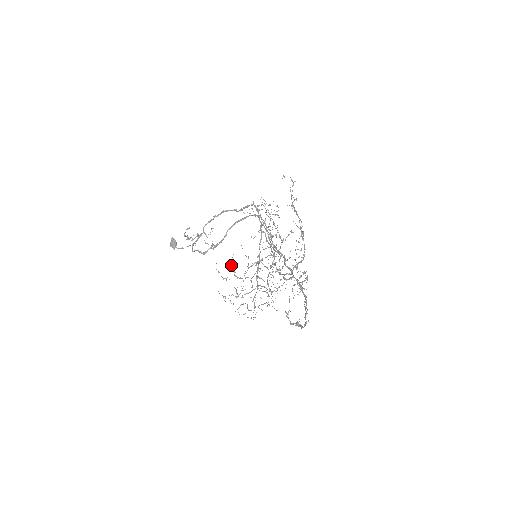
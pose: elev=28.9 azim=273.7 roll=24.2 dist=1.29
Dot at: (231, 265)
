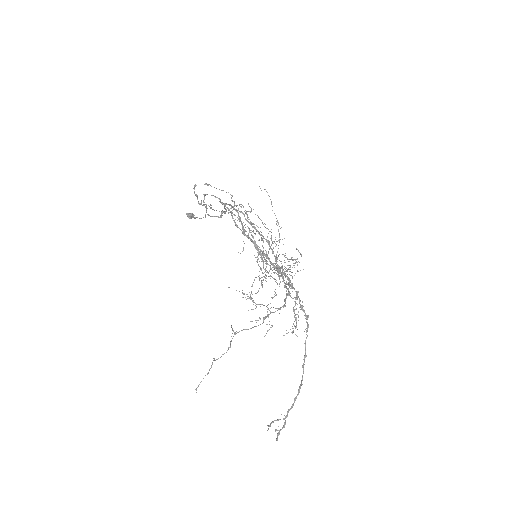
Dot at: occluded
